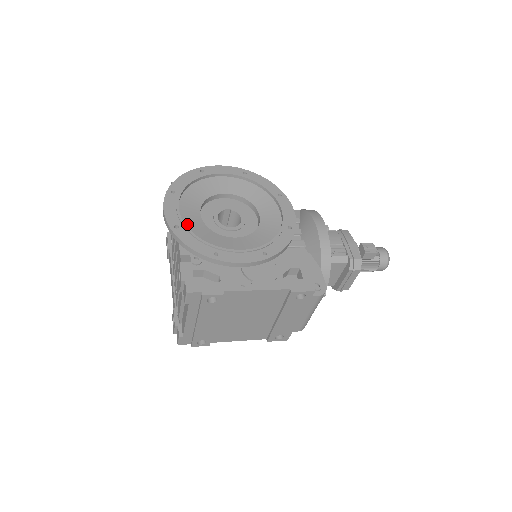
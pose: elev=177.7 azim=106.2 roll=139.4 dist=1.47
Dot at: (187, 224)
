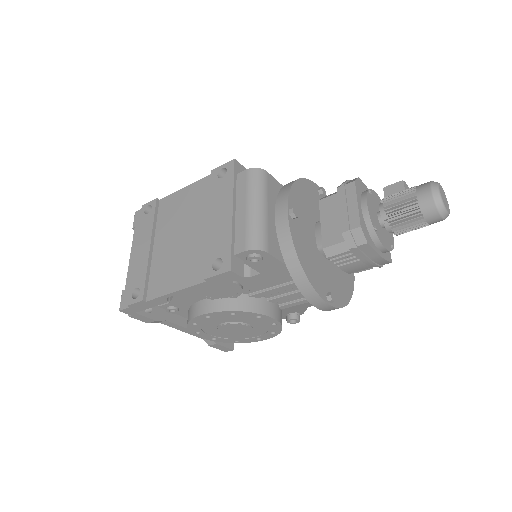
Dot at: occluded
